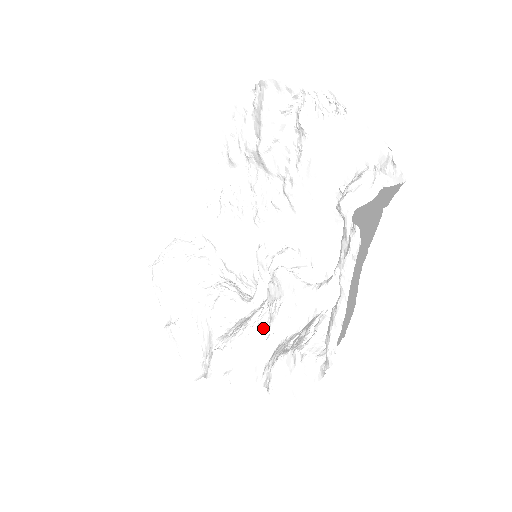
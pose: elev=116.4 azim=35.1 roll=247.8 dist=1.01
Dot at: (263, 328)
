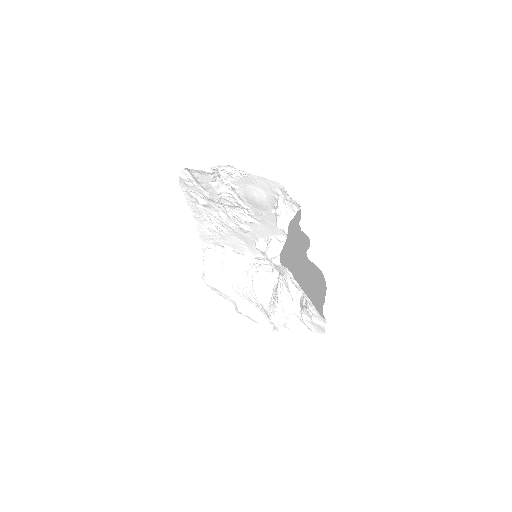
Dot at: (287, 294)
